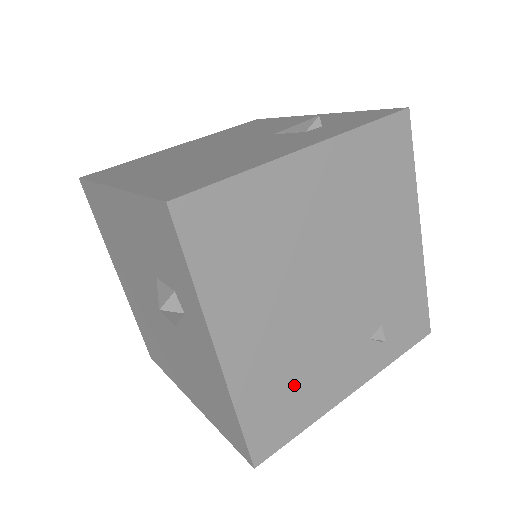
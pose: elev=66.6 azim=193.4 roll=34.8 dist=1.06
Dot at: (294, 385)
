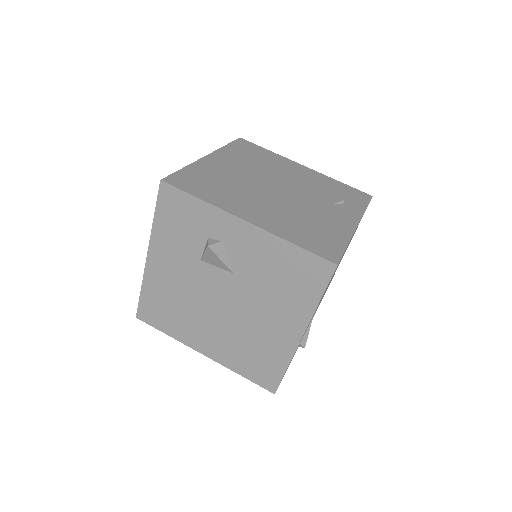
Dot at: (311, 227)
